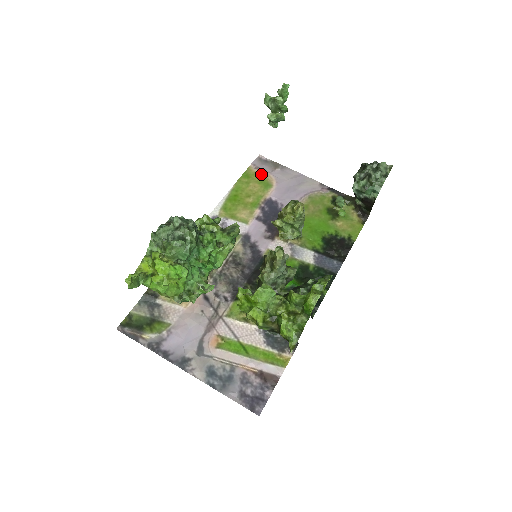
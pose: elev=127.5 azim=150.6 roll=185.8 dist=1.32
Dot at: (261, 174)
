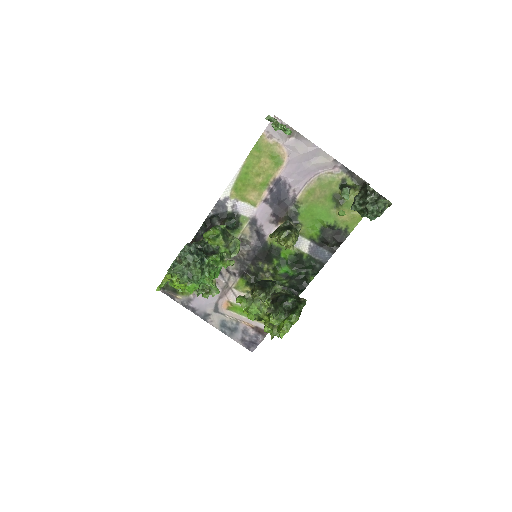
Dot at: (273, 146)
